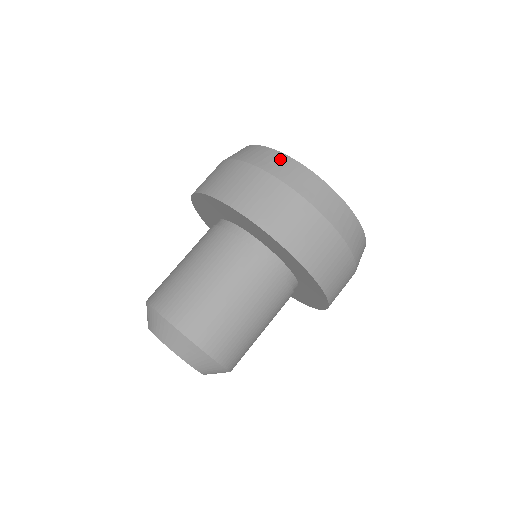
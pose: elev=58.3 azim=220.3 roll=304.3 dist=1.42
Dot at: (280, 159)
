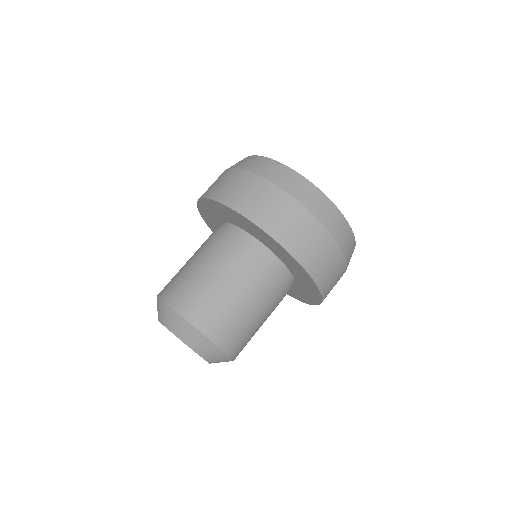
Dot at: (284, 171)
